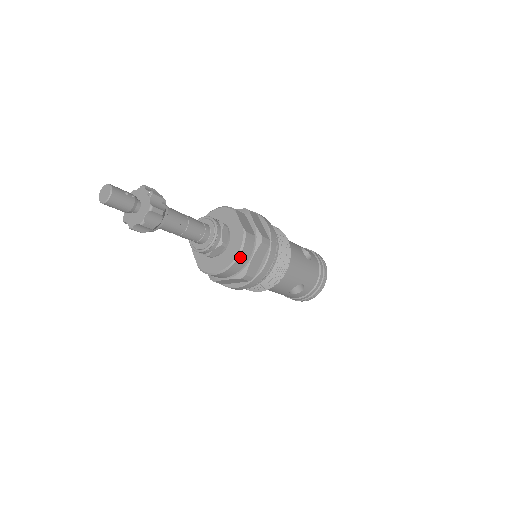
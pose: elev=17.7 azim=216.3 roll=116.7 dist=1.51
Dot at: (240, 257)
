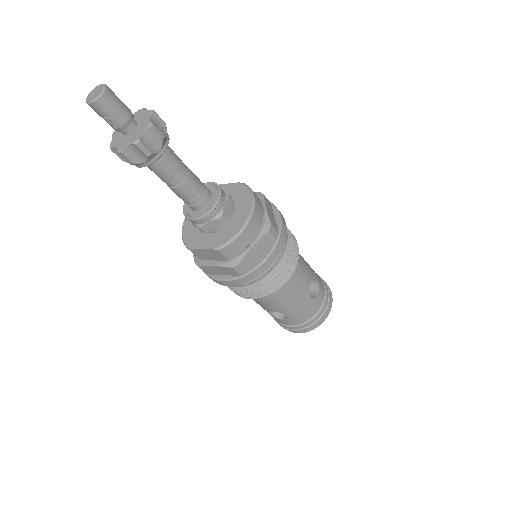
Dot at: (255, 201)
